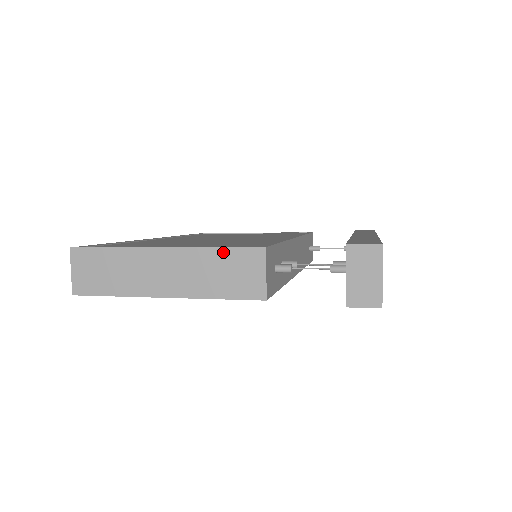
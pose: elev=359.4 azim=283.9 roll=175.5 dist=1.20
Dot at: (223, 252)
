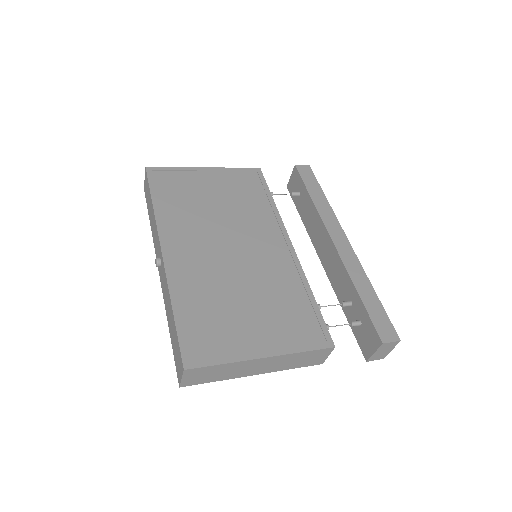
Dot at: (307, 353)
